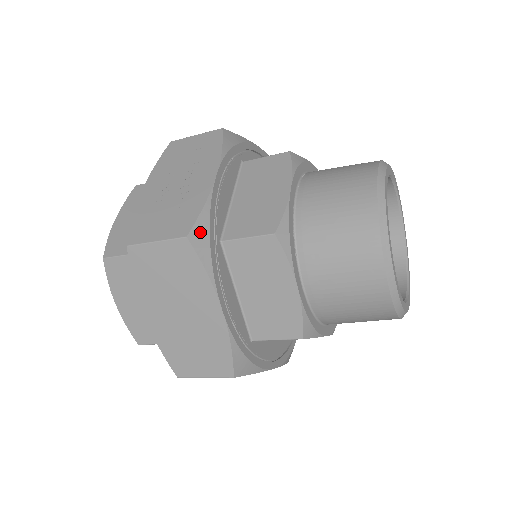
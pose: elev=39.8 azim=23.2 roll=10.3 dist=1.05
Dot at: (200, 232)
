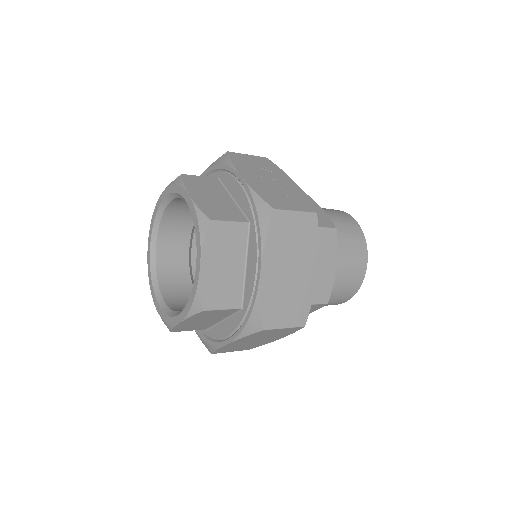
Dot at: occluded
